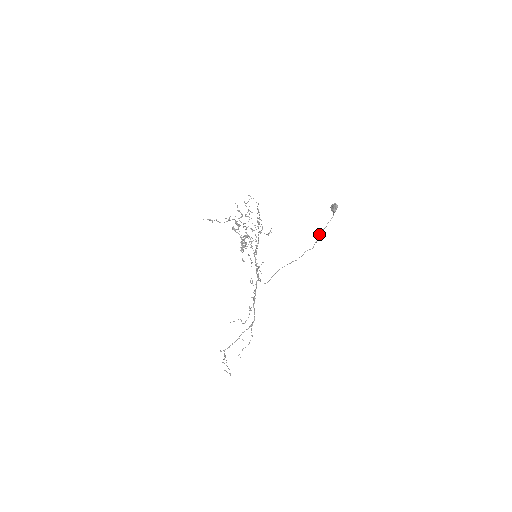
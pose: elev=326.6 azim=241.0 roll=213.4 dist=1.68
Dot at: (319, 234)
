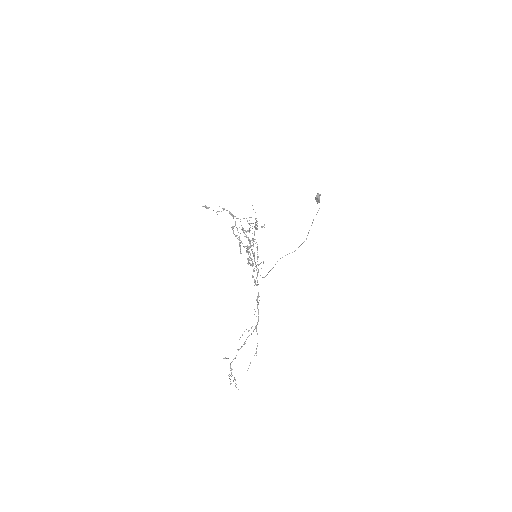
Dot at: occluded
